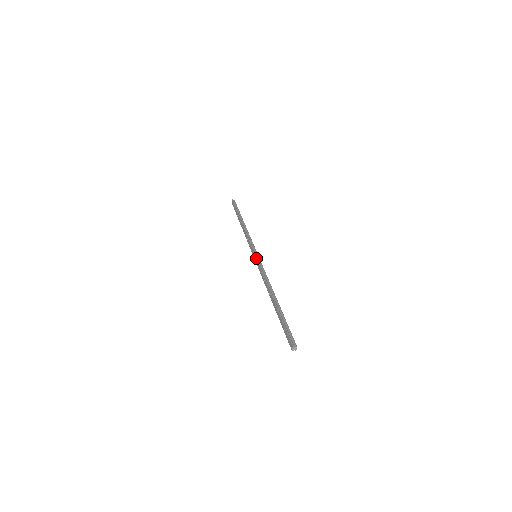
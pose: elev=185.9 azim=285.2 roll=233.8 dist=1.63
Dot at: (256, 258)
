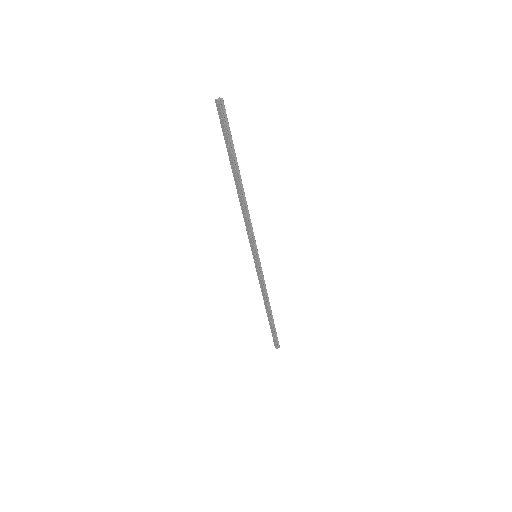
Dot at: (258, 266)
